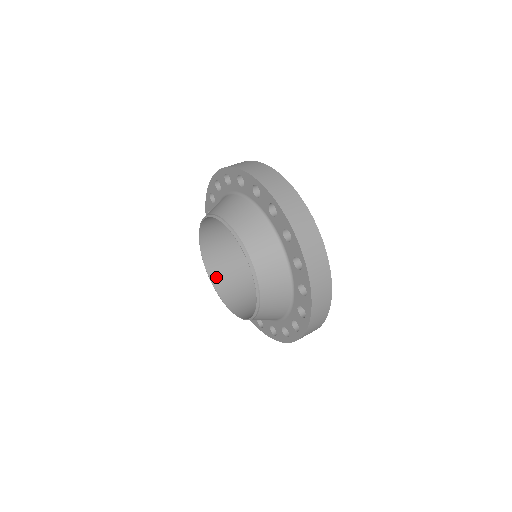
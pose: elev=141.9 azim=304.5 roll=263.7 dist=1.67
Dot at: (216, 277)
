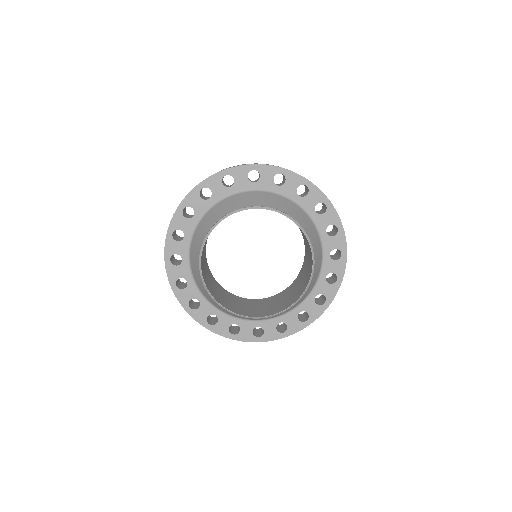
Dot at: (227, 306)
